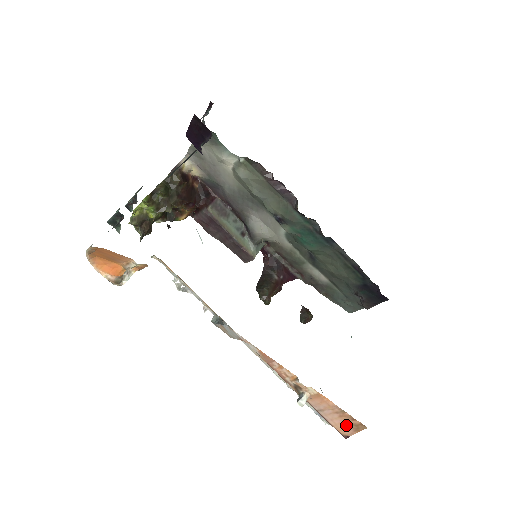
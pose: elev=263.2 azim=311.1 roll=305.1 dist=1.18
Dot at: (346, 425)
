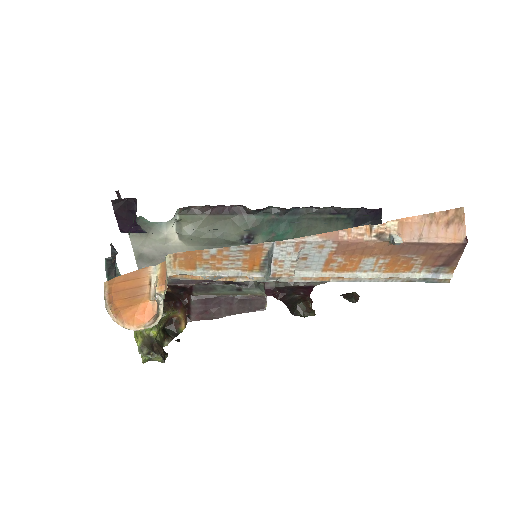
Dot at: (451, 227)
